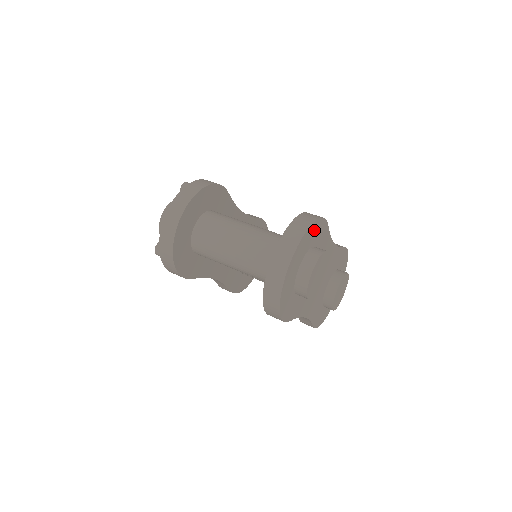
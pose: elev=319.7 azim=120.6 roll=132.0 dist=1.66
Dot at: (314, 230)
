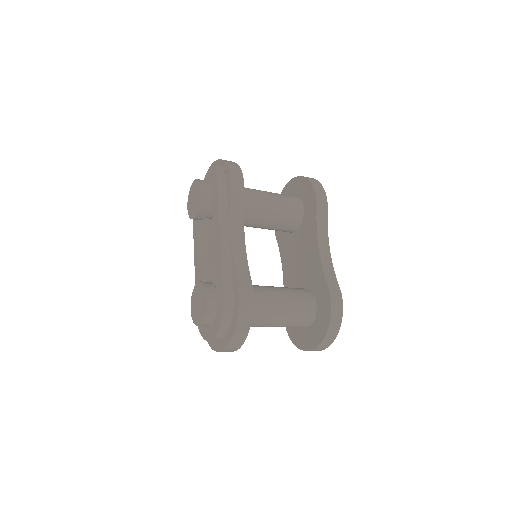
Dot at: occluded
